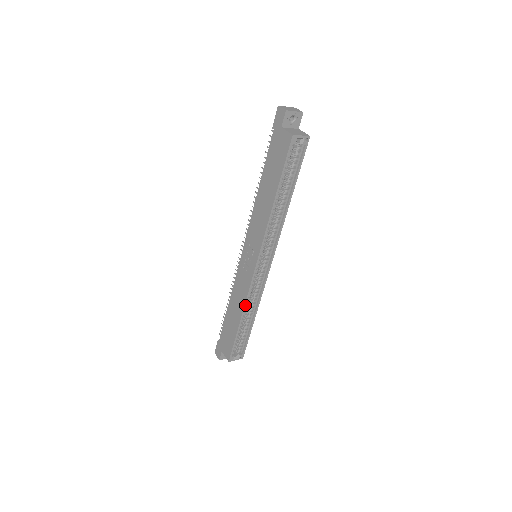
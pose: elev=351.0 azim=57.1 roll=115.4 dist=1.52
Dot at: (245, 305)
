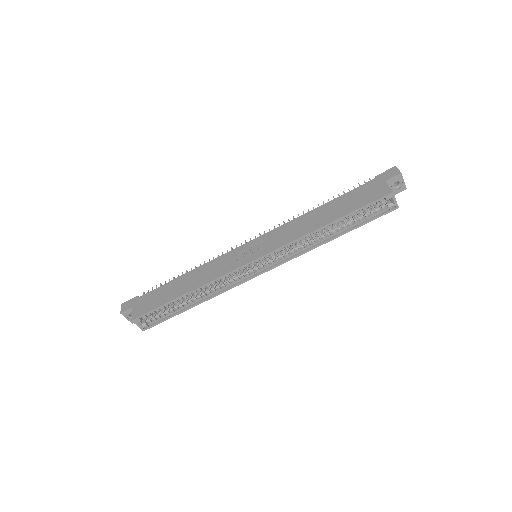
Dot at: (206, 284)
